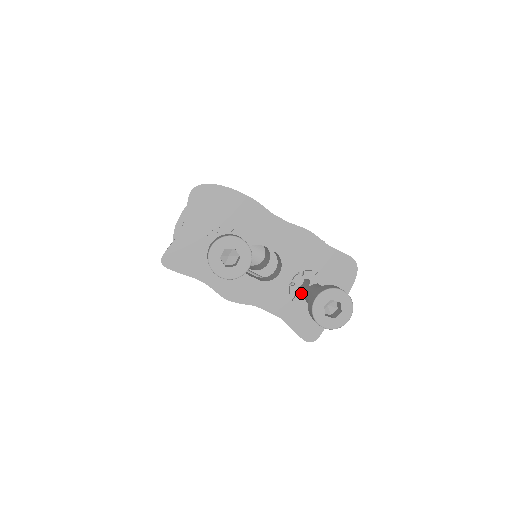
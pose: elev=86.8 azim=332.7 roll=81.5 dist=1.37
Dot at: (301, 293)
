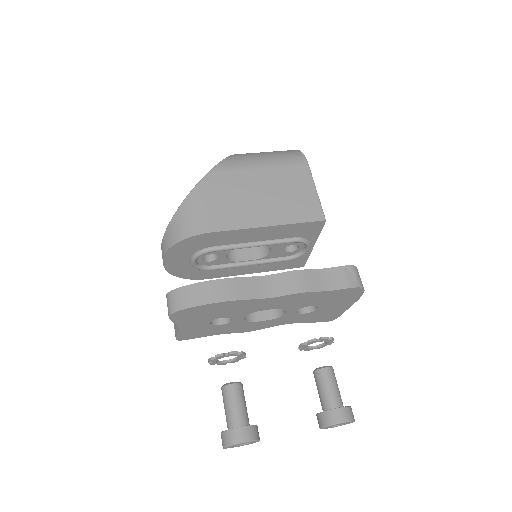
Dot at: (312, 312)
